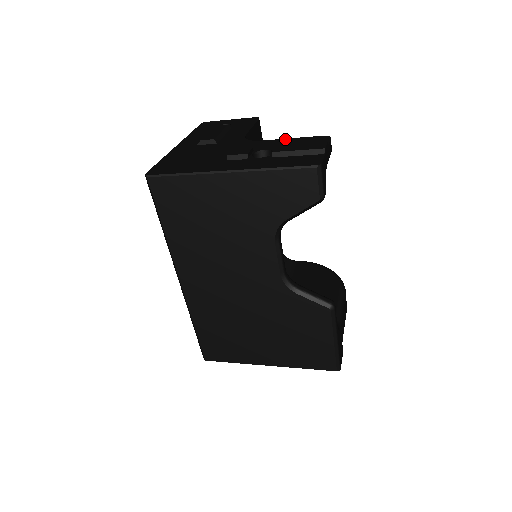
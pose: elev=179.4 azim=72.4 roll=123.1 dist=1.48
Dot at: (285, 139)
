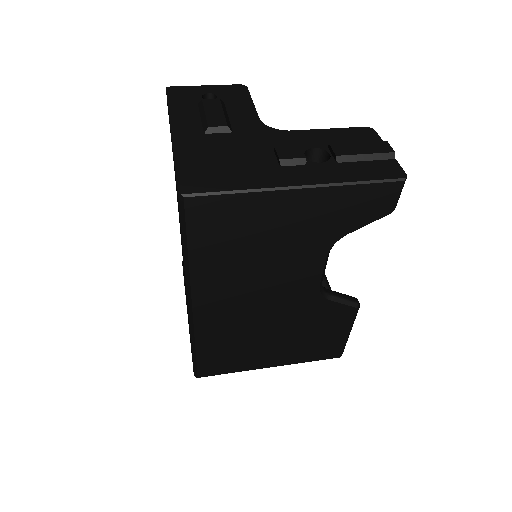
Dot at: (322, 130)
